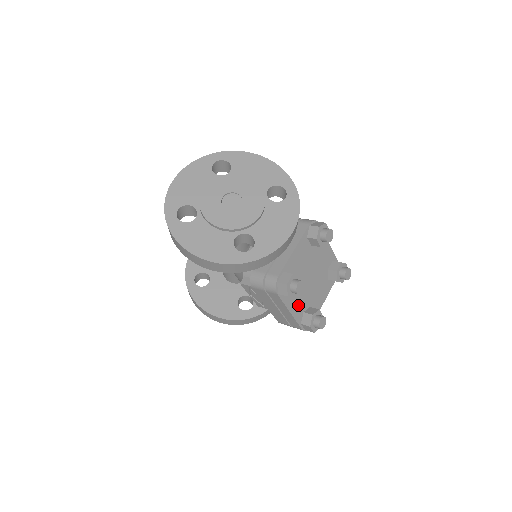
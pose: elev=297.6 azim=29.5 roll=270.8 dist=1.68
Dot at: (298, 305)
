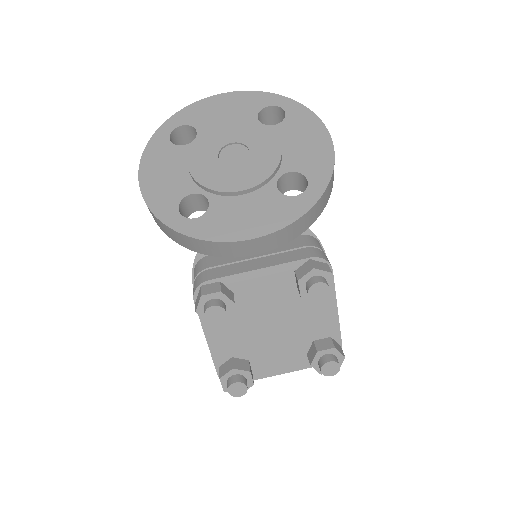
Dot at: (227, 341)
